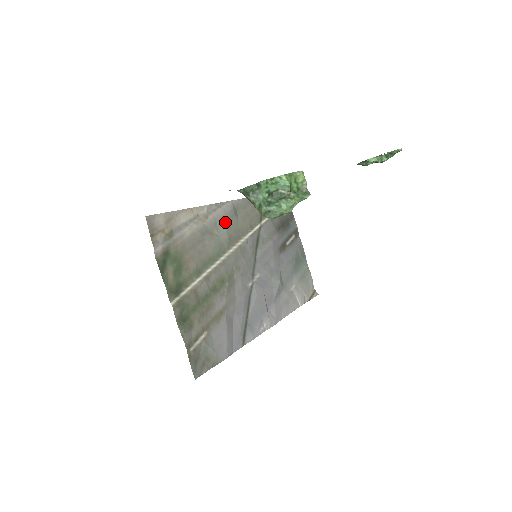
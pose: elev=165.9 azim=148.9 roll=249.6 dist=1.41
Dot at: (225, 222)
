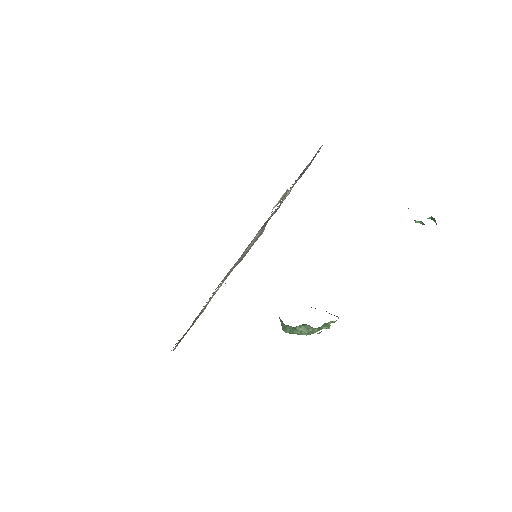
Dot at: occluded
